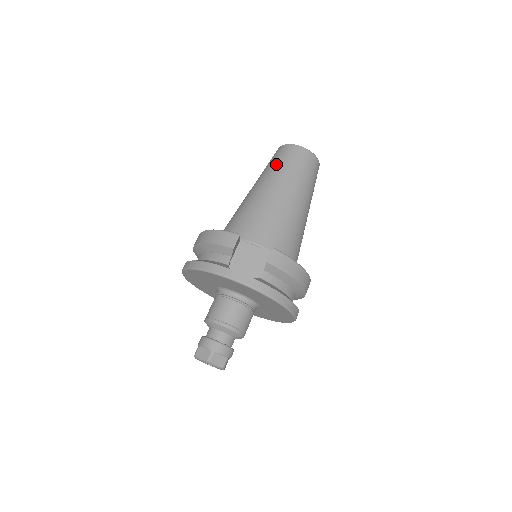
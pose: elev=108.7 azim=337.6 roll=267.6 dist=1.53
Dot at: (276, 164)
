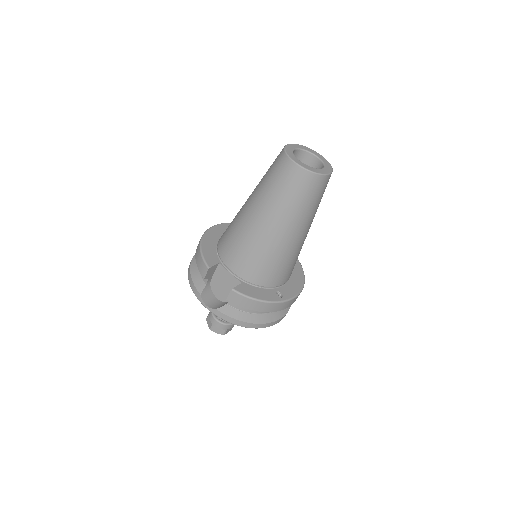
Dot at: (267, 180)
